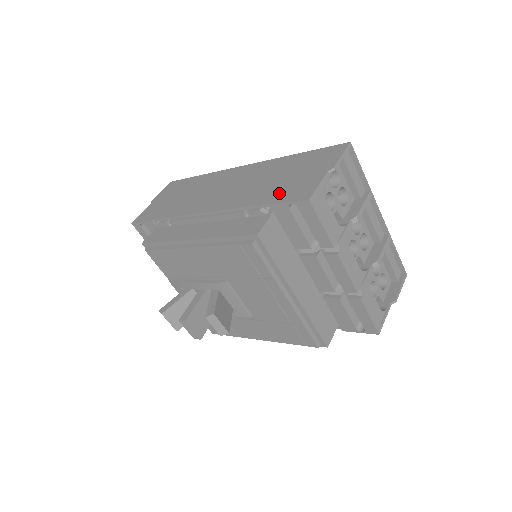
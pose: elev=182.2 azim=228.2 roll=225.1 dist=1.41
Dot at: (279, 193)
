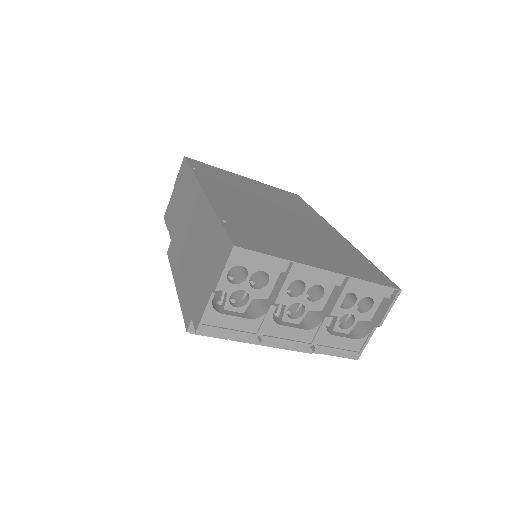
Dot at: (194, 291)
